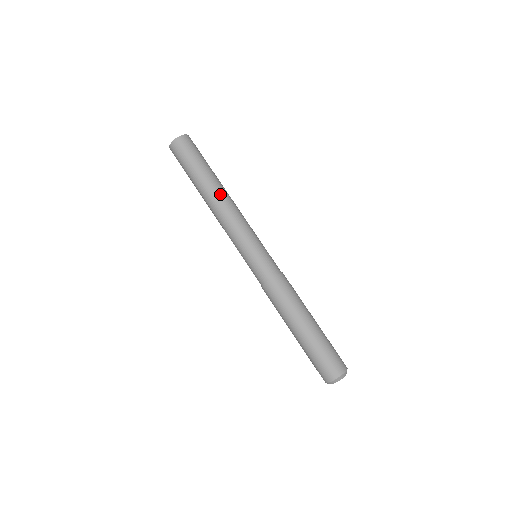
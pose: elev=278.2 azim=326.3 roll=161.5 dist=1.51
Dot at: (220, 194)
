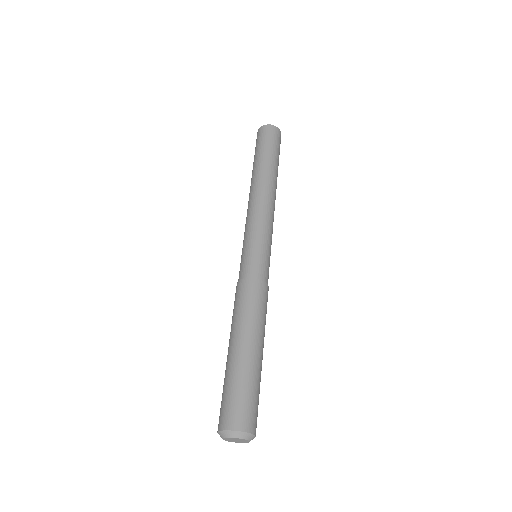
Dot at: (259, 182)
